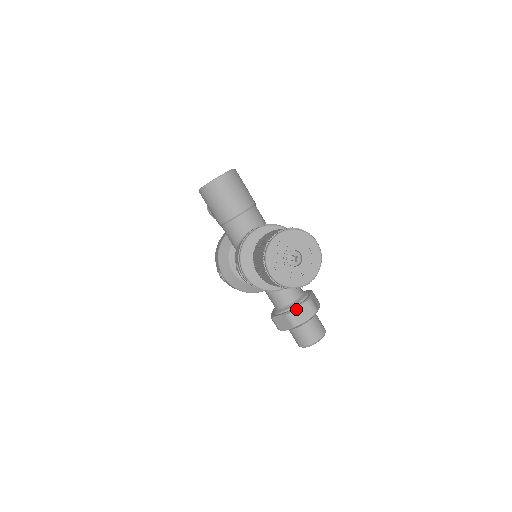
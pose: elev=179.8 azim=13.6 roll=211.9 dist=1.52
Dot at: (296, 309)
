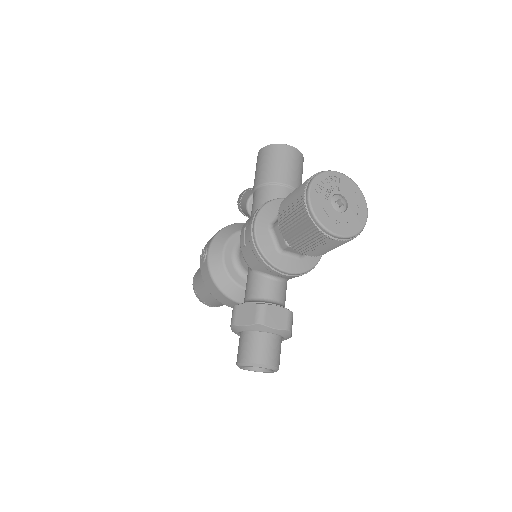
Dot at: (273, 307)
